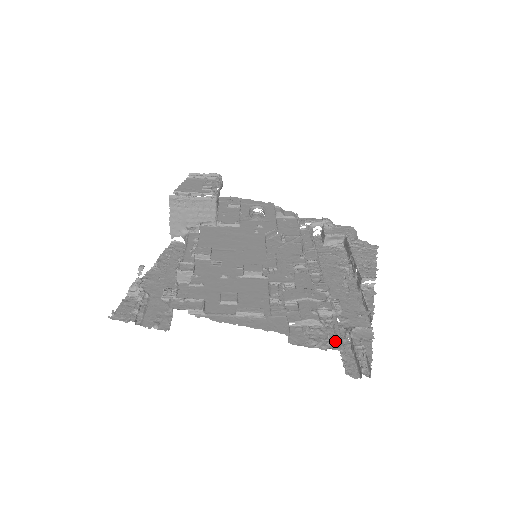
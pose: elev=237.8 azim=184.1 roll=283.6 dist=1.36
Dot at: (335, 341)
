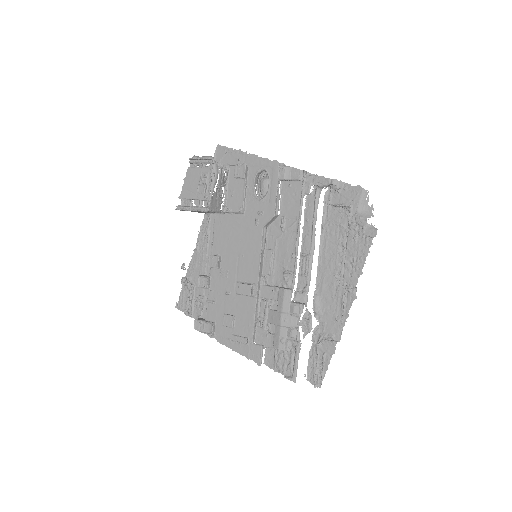
Dot at: (292, 370)
